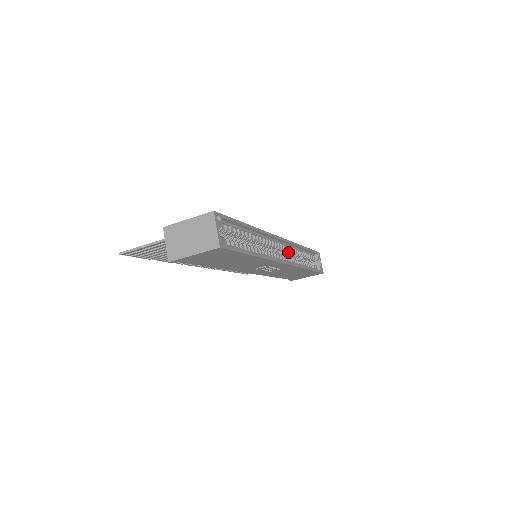
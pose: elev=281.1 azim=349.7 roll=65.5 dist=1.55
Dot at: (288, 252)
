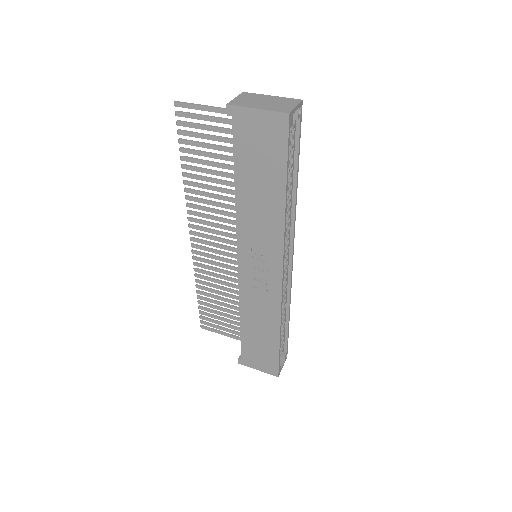
Dot at: occluded
